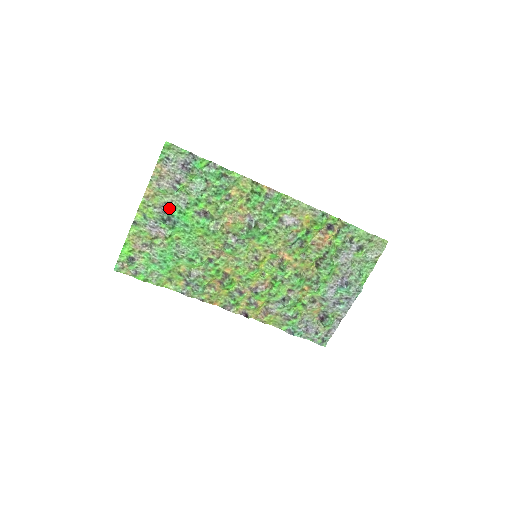
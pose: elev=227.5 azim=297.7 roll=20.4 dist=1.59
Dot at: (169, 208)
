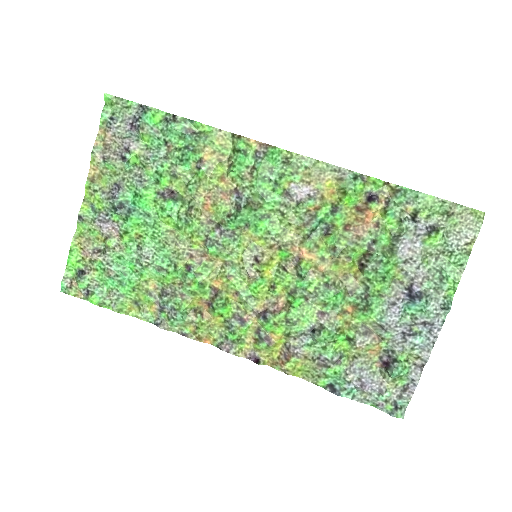
Dot at: (120, 190)
